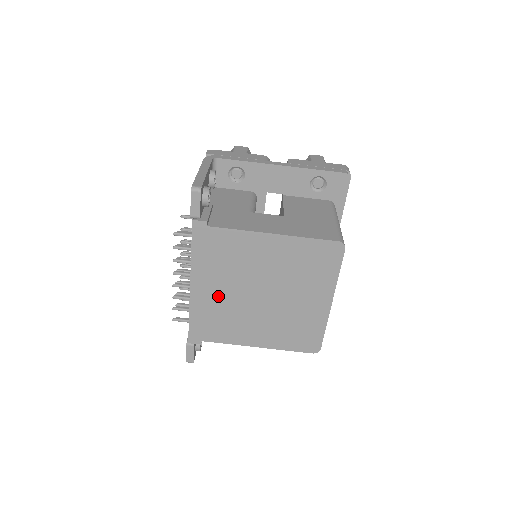
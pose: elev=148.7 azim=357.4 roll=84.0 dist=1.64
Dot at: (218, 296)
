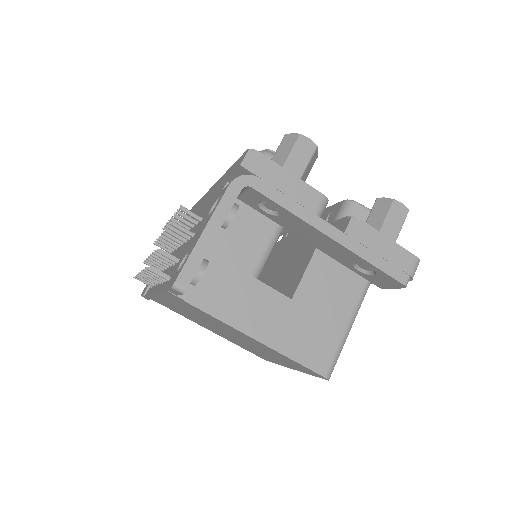
Dot at: (182, 310)
